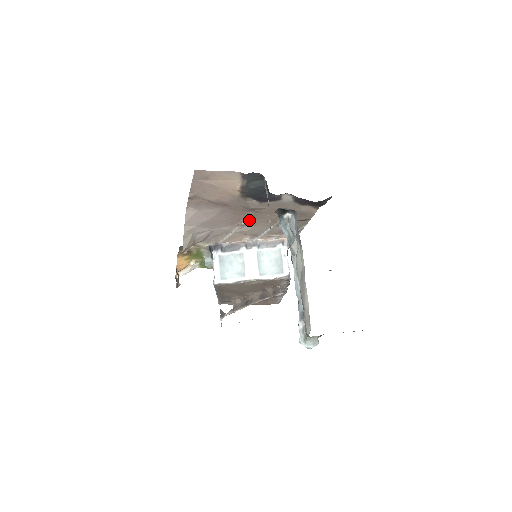
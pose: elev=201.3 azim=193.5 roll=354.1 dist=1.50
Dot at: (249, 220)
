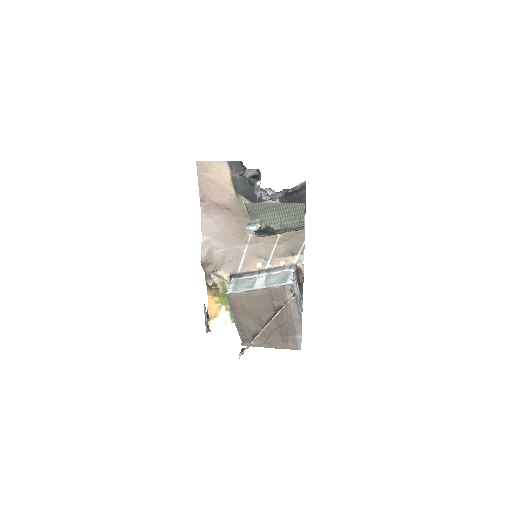
Dot at: (253, 233)
